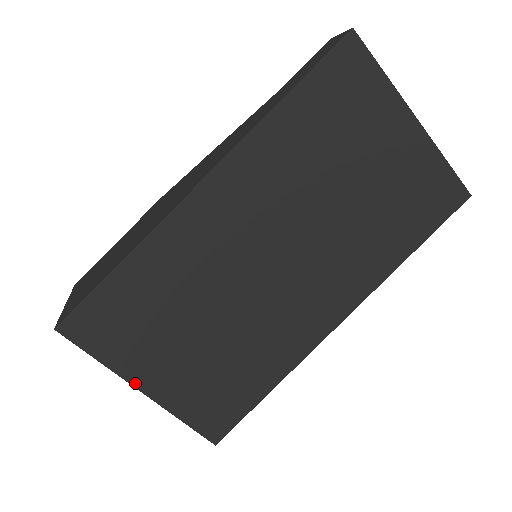
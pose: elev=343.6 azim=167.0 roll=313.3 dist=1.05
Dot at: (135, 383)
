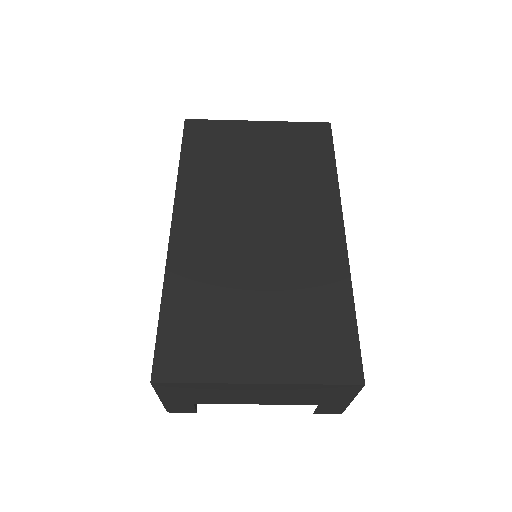
Dot at: (246, 380)
